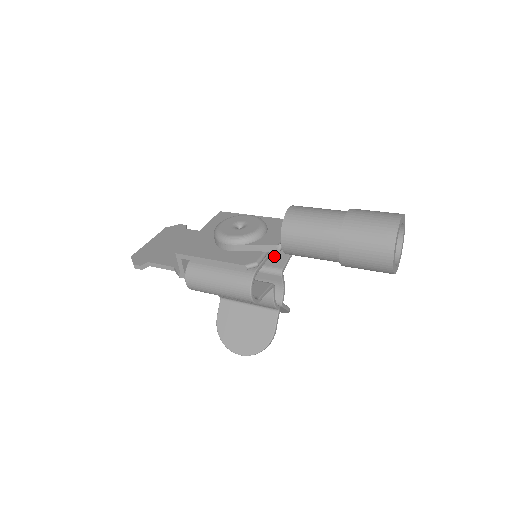
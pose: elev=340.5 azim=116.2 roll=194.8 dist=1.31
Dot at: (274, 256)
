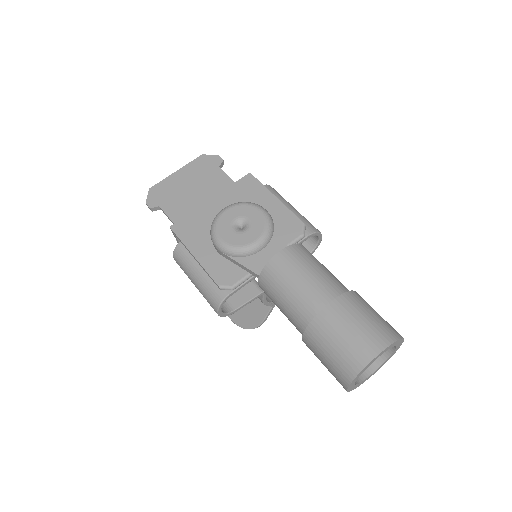
Dot at: occluded
